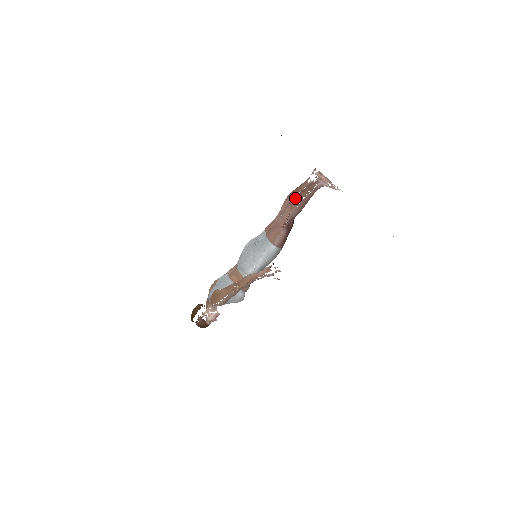
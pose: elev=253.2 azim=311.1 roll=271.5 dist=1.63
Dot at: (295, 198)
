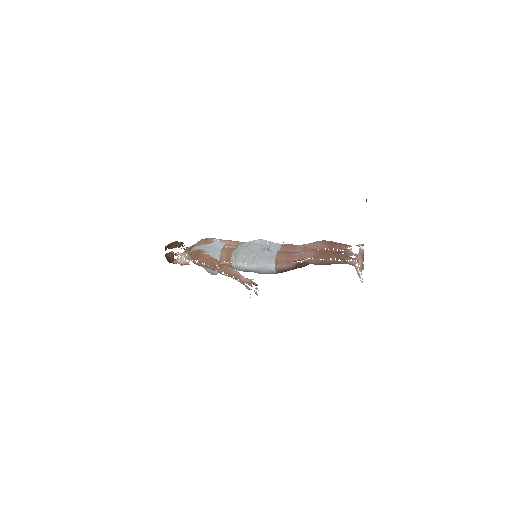
Dot at: (325, 253)
